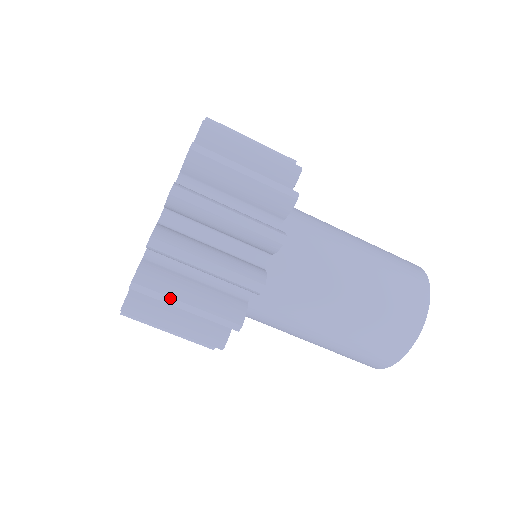
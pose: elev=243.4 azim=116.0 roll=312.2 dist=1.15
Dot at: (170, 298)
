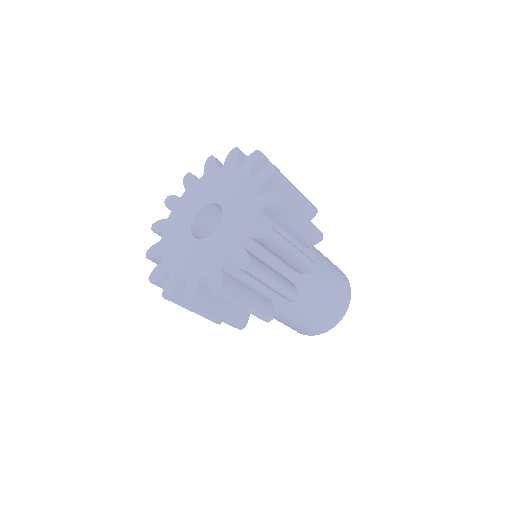
Dot at: occluded
